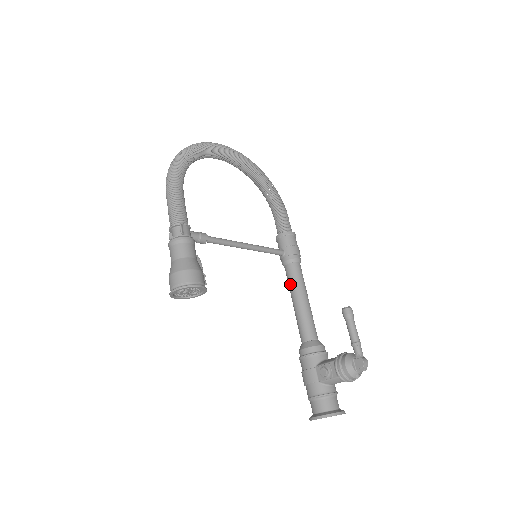
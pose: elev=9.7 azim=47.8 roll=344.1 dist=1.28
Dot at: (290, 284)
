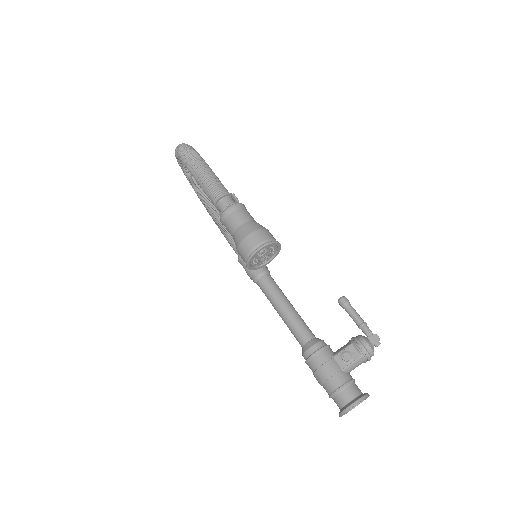
Dot at: (273, 293)
